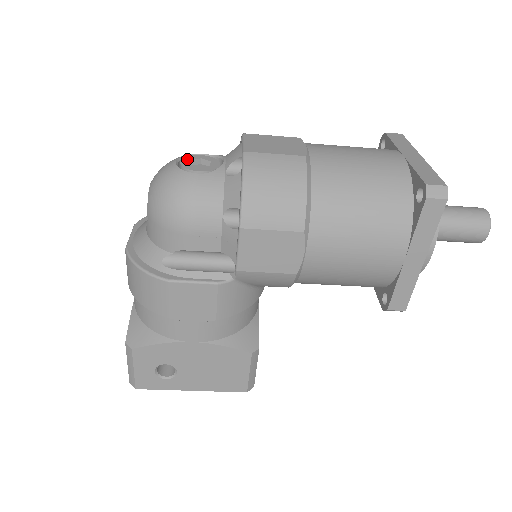
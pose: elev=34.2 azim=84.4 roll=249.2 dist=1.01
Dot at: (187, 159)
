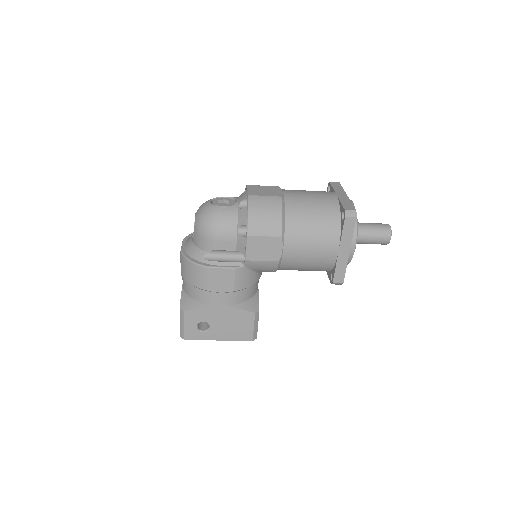
Dot at: (216, 200)
